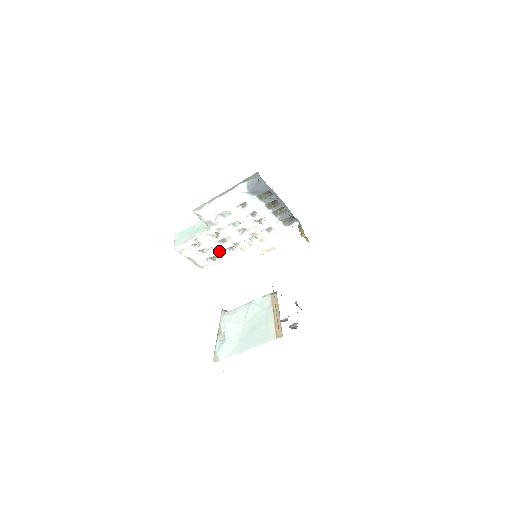
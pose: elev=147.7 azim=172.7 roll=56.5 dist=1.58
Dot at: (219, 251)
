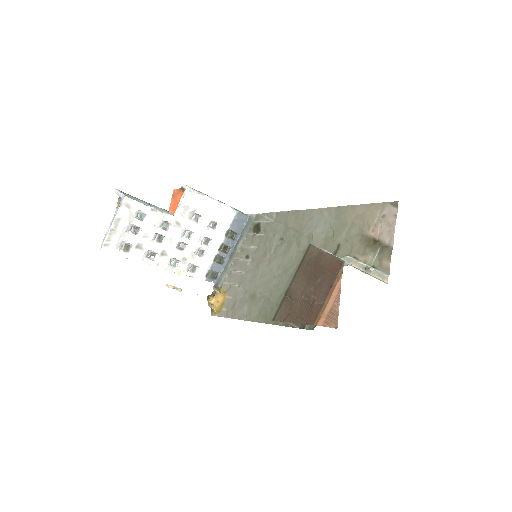
Dot at: (144, 245)
